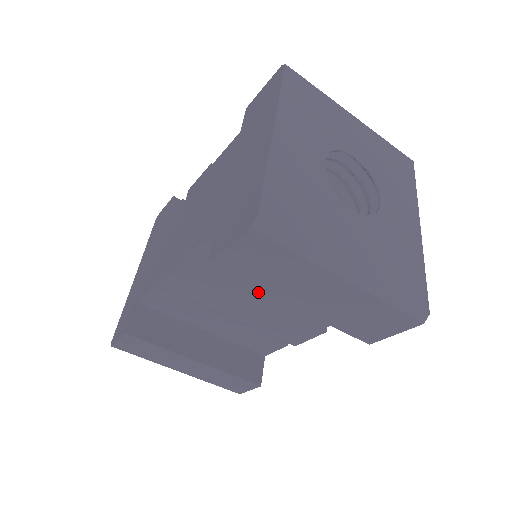
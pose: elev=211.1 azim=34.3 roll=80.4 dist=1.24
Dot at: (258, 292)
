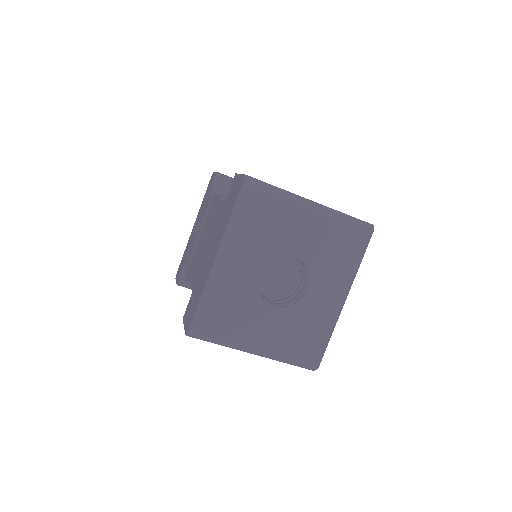
Dot at: occluded
